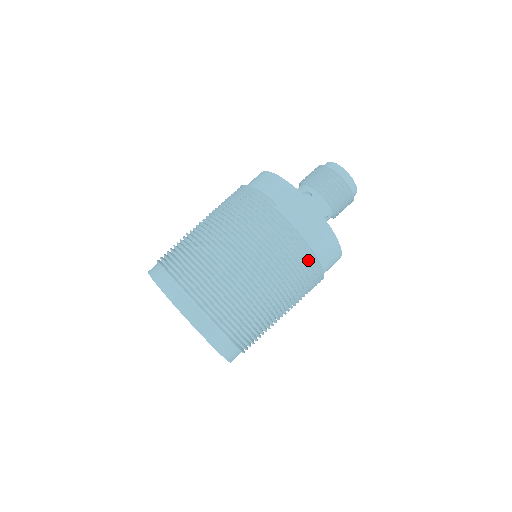
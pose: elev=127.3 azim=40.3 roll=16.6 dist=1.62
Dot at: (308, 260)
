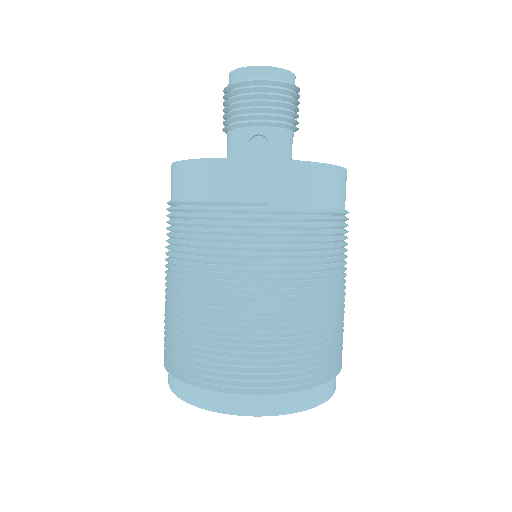
Dot at: (339, 223)
